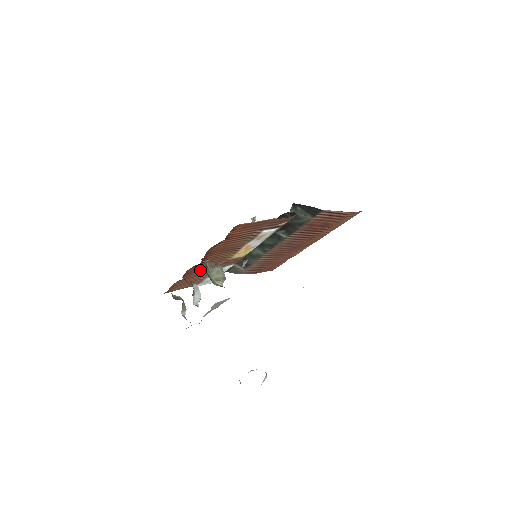
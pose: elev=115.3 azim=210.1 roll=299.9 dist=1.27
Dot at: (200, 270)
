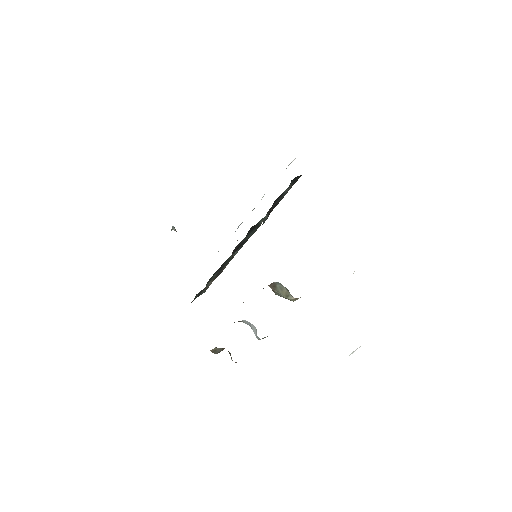
Dot at: occluded
